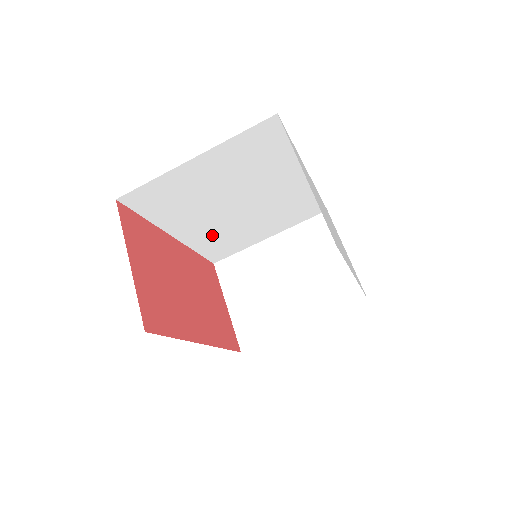
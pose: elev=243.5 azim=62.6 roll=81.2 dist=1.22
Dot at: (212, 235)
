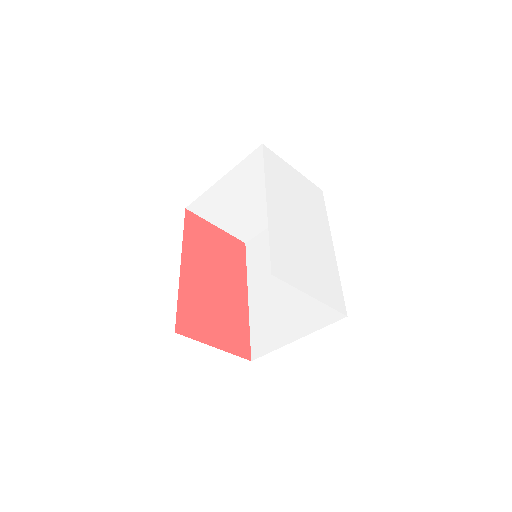
Dot at: occluded
